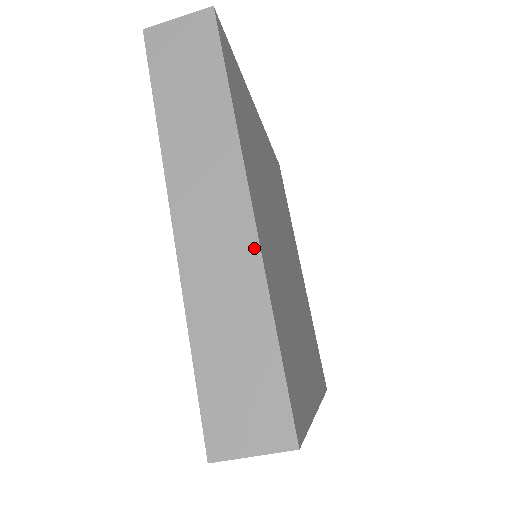
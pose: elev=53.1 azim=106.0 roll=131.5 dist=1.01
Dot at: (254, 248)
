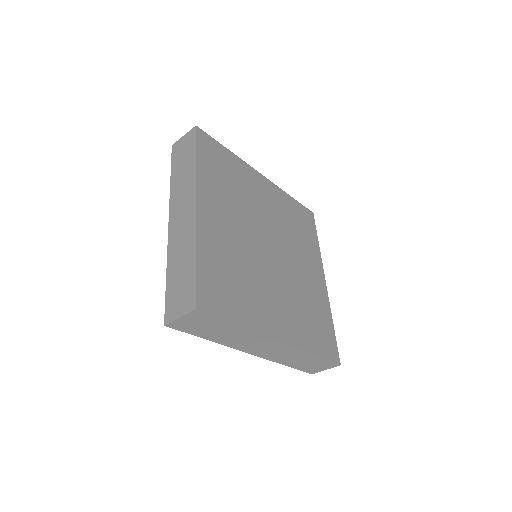
Dot at: (292, 348)
